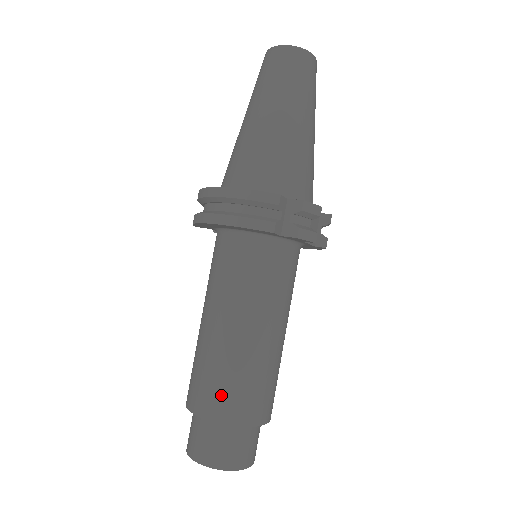
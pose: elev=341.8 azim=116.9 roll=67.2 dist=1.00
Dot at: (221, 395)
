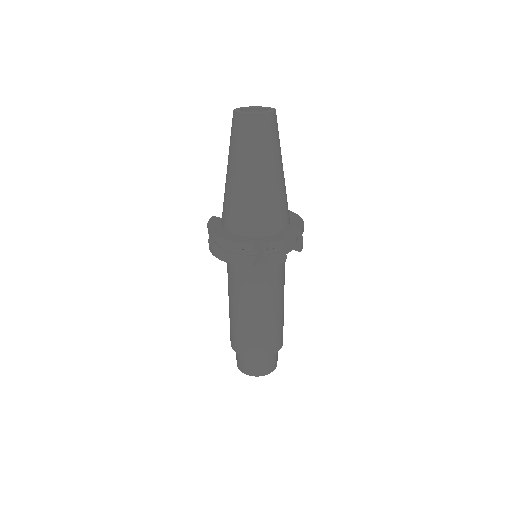
Dot at: (245, 344)
